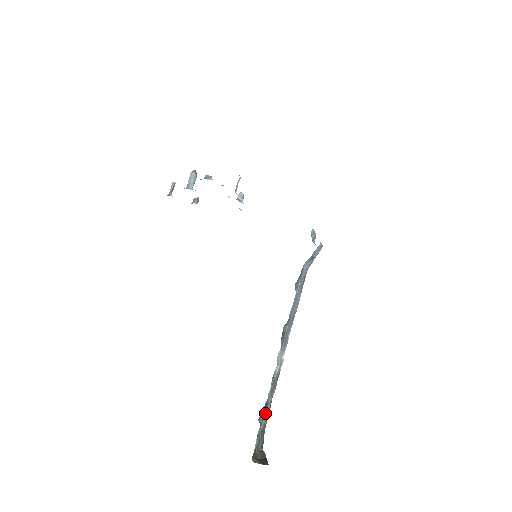
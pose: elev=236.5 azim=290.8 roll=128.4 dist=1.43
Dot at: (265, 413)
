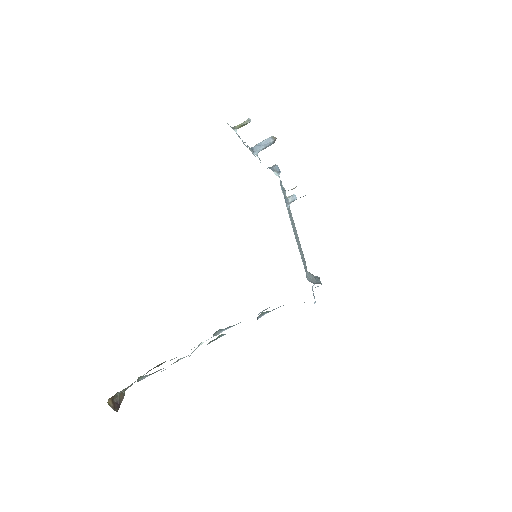
Dot at: (149, 375)
